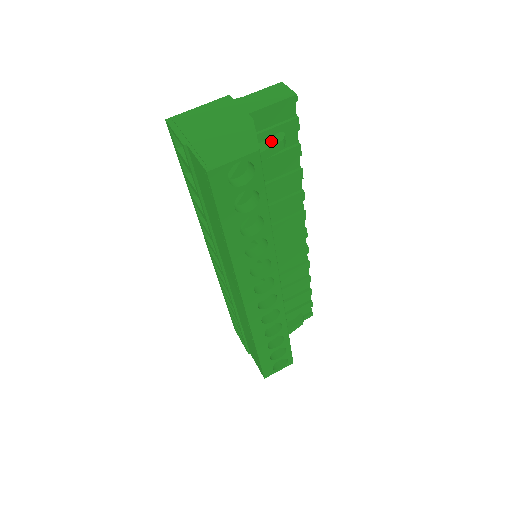
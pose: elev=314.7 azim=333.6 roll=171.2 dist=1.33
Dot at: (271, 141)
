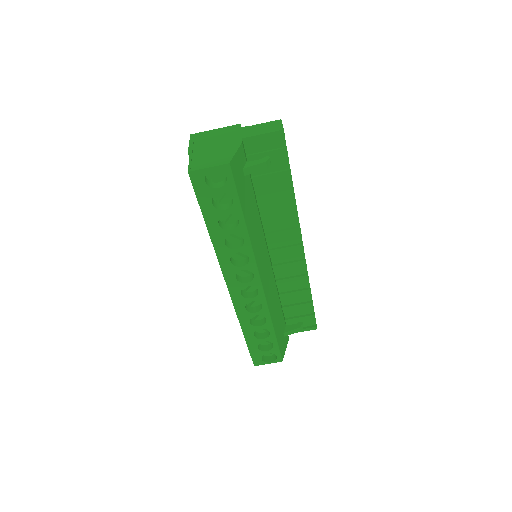
Dot at: (257, 161)
